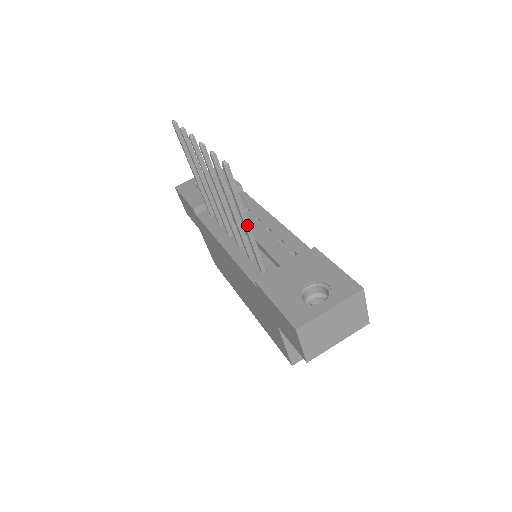
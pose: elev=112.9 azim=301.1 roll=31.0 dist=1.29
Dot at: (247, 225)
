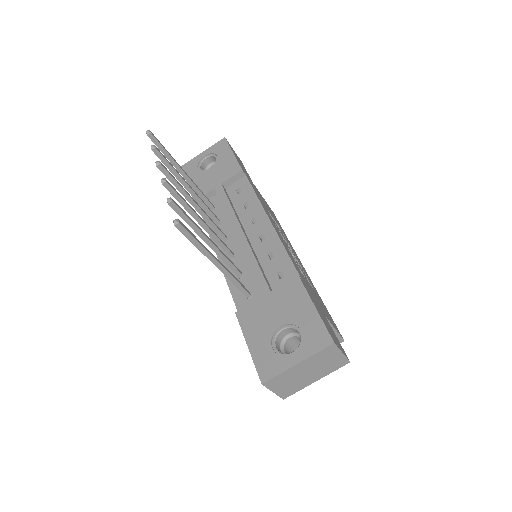
Dot at: (218, 266)
